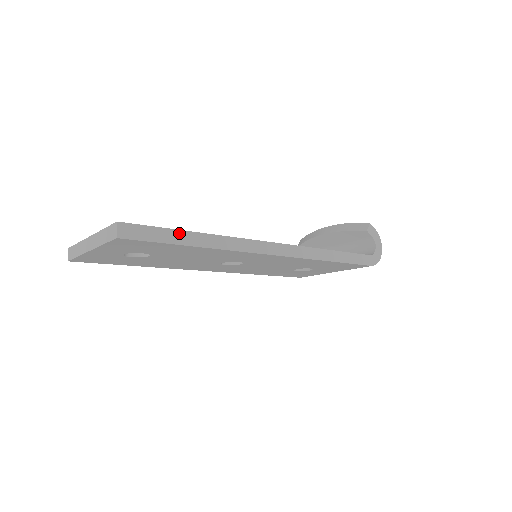
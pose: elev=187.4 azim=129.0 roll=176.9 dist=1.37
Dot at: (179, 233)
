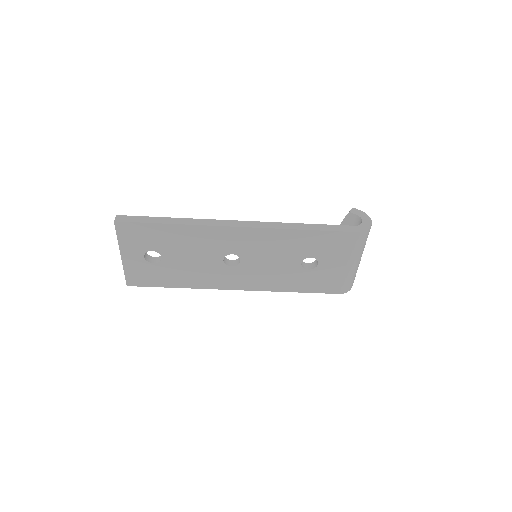
Dot at: (157, 218)
